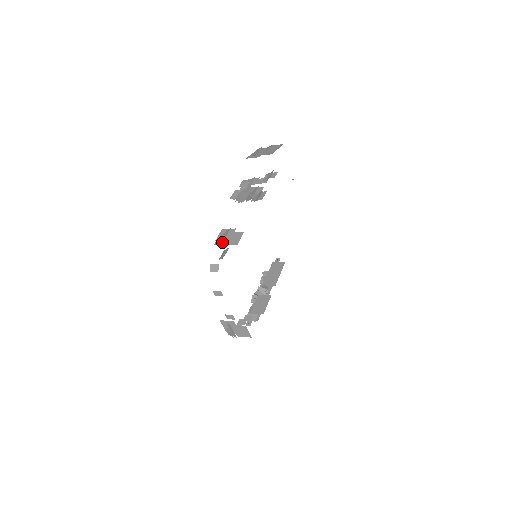
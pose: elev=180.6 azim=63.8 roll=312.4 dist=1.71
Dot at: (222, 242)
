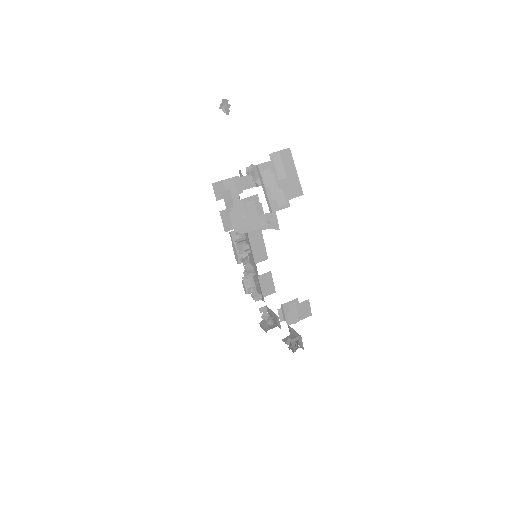
Dot at: occluded
